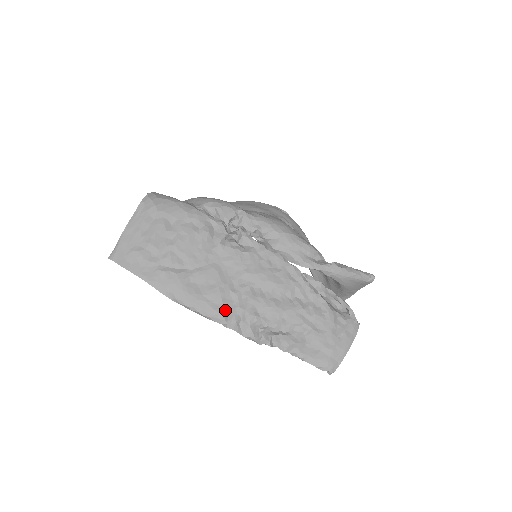
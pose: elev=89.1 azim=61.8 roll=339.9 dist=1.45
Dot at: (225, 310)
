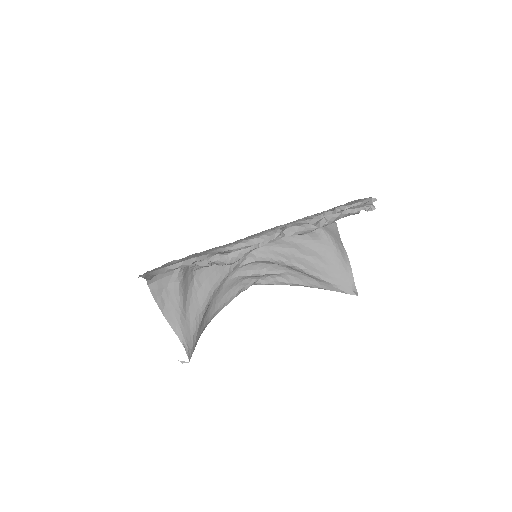
Dot at: occluded
